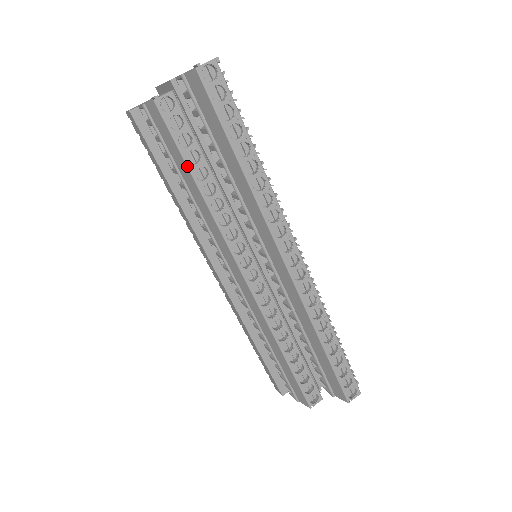
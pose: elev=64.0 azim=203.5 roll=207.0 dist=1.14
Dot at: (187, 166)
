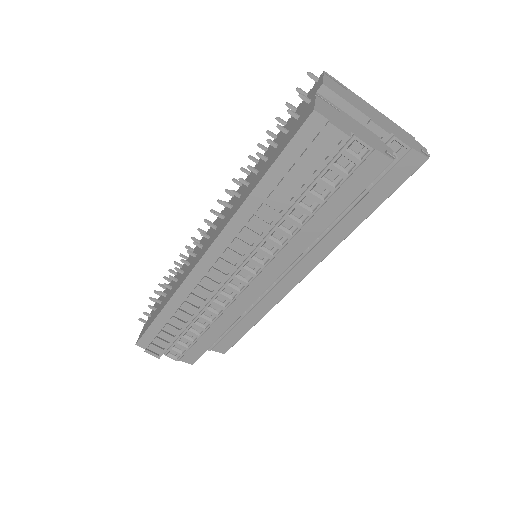
Dot at: occluded
